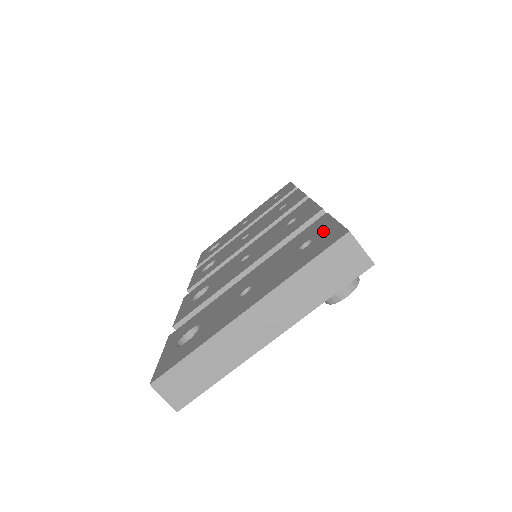
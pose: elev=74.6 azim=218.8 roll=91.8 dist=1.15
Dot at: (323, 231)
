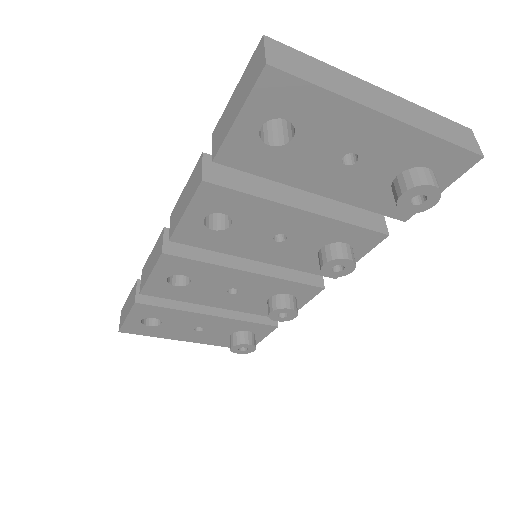
Dot at: occluded
